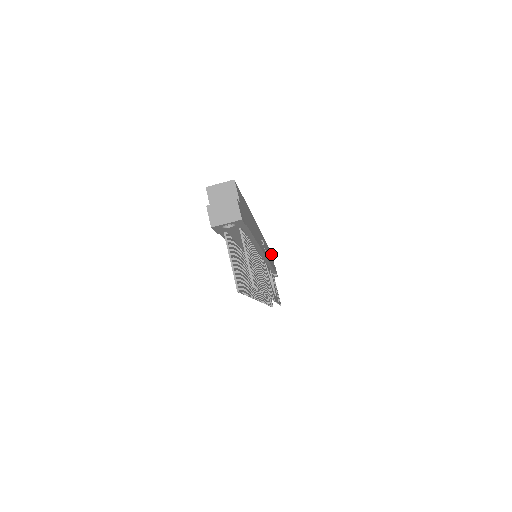
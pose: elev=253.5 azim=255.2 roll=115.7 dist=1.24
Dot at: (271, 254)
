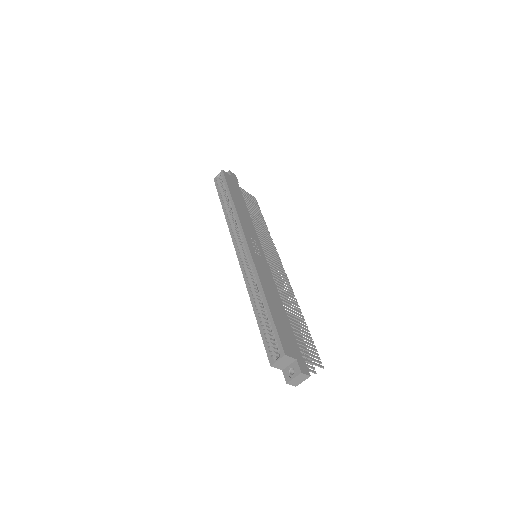
Dot at: (225, 176)
